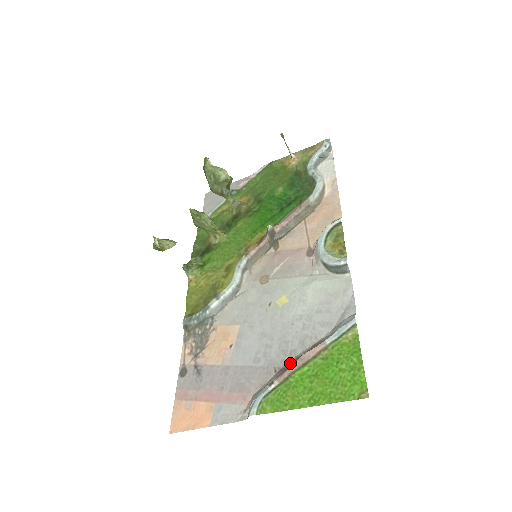
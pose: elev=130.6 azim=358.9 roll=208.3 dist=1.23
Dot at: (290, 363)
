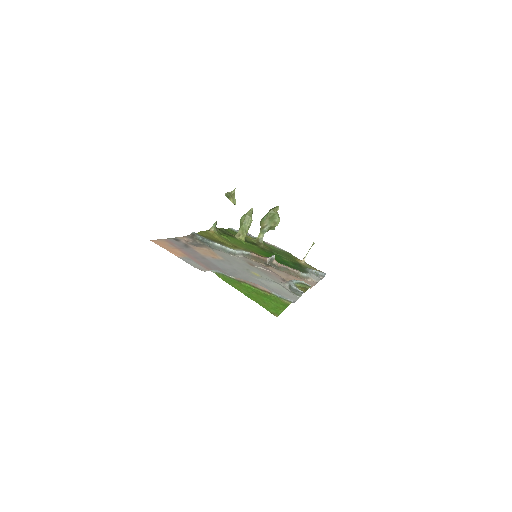
Dot at: occluded
